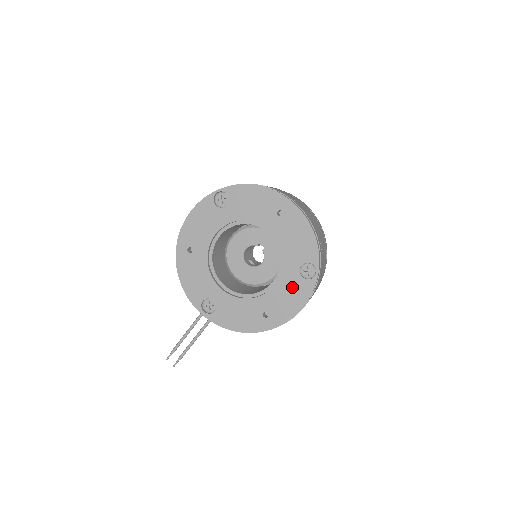
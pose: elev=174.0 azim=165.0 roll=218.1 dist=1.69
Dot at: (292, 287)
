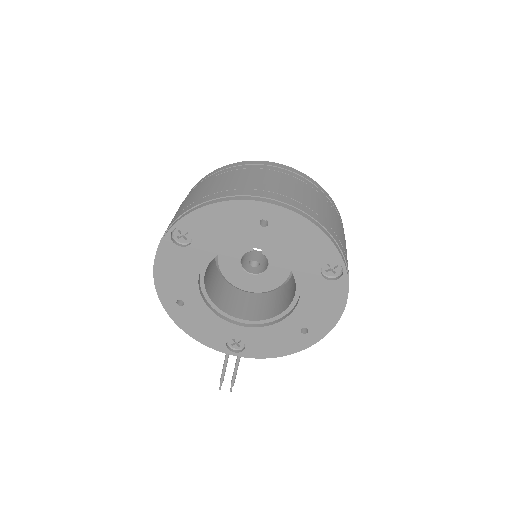
Dot at: (321, 294)
